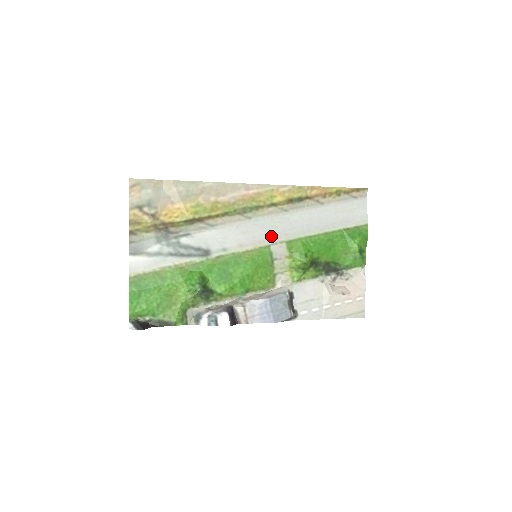
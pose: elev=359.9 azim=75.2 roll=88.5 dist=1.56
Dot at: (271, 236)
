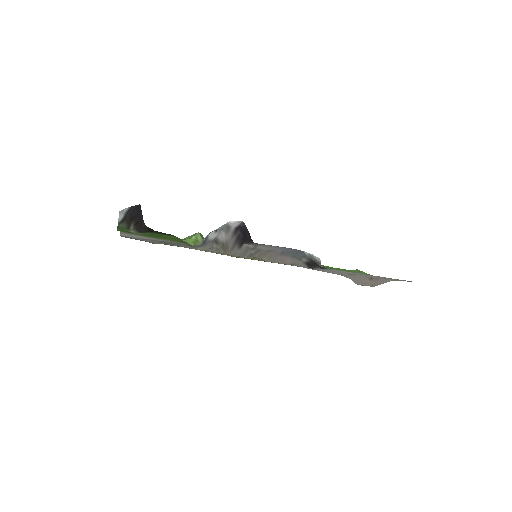
Dot at: occluded
